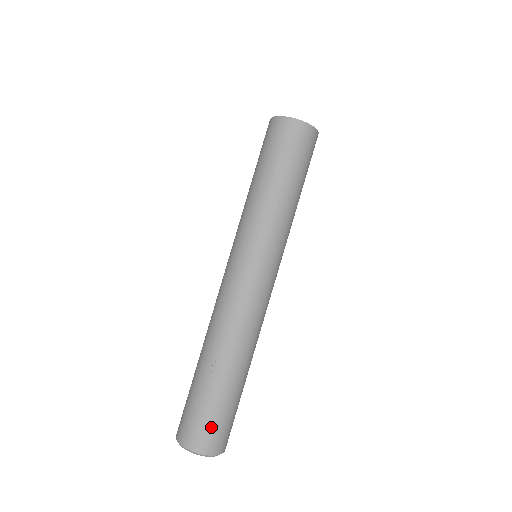
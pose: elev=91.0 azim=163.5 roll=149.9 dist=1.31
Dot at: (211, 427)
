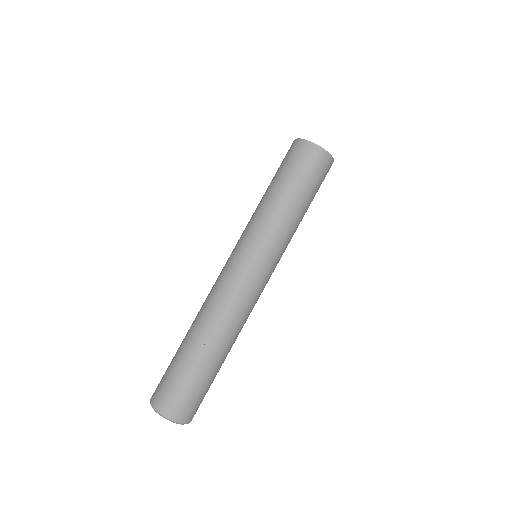
Dot at: (194, 401)
